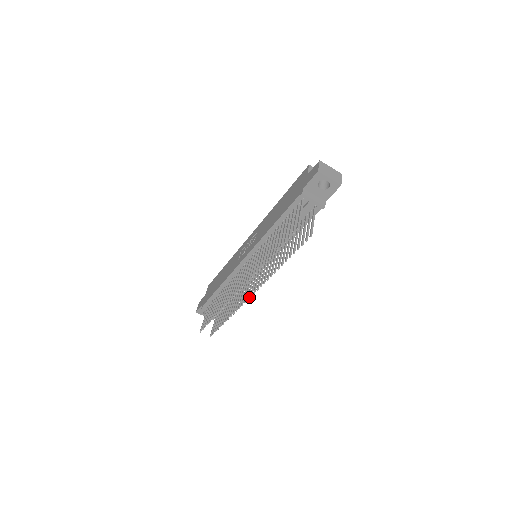
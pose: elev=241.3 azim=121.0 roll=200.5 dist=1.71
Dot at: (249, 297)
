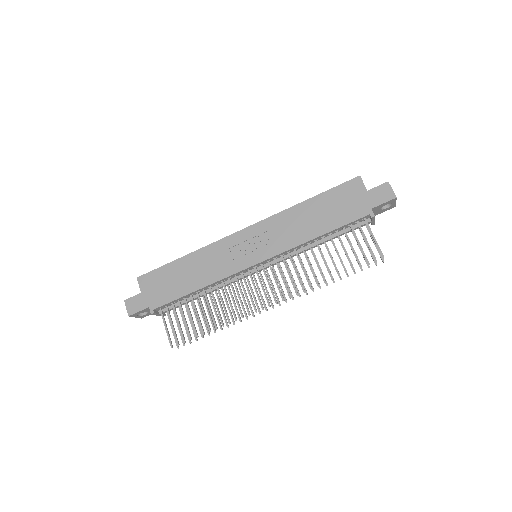
Dot at: occluded
